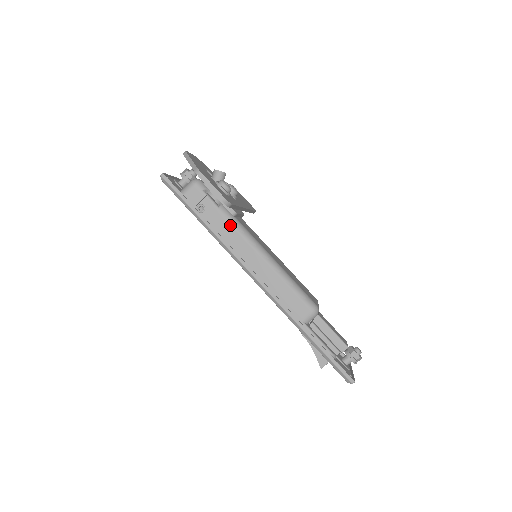
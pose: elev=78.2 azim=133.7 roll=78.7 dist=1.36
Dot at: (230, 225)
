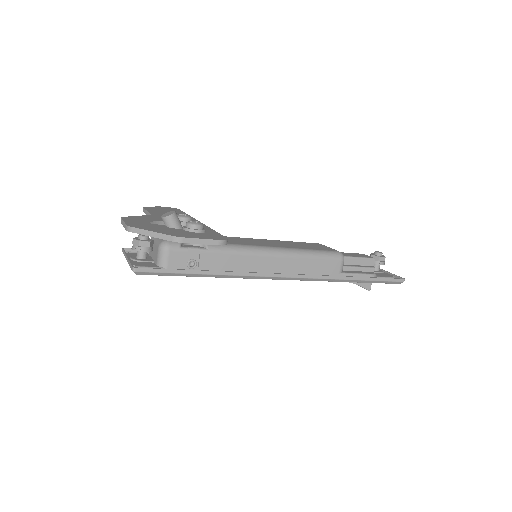
Dot at: (230, 255)
